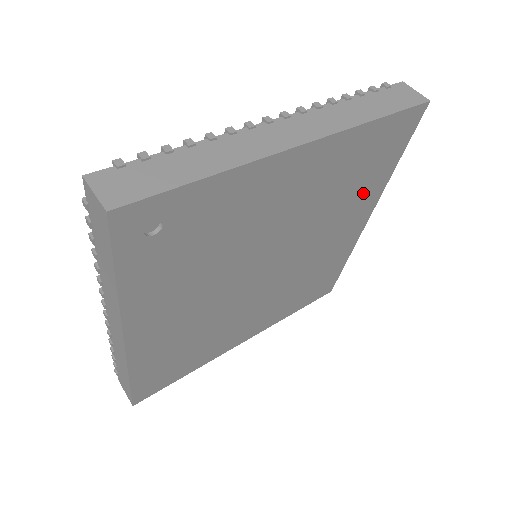
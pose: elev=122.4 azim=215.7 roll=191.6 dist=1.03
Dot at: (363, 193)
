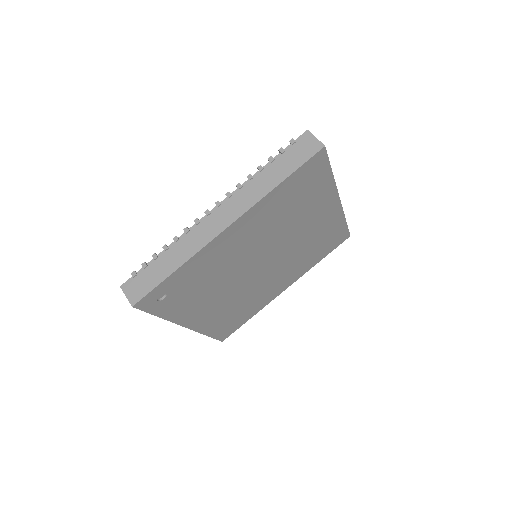
Dot at: (314, 201)
